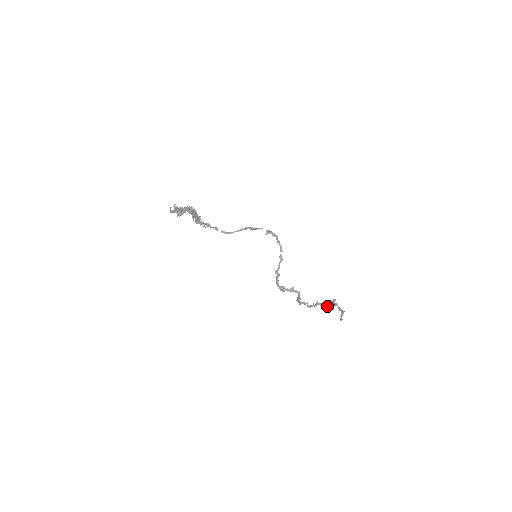
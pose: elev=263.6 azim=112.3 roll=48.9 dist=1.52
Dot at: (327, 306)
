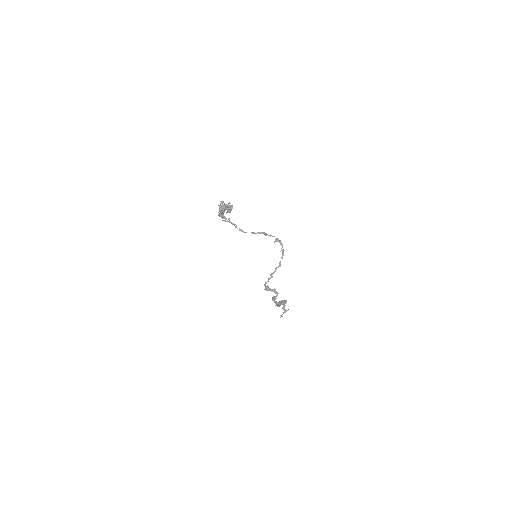
Dot at: (284, 306)
